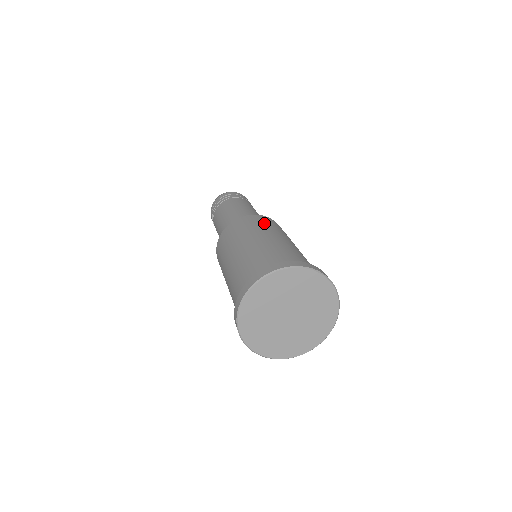
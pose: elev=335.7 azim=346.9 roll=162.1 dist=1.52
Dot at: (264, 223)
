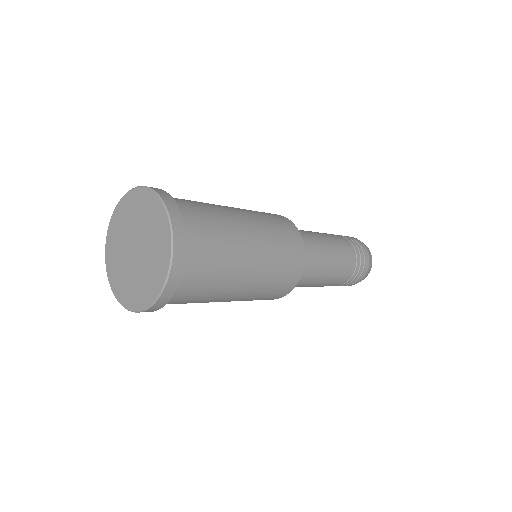
Dot at: occluded
